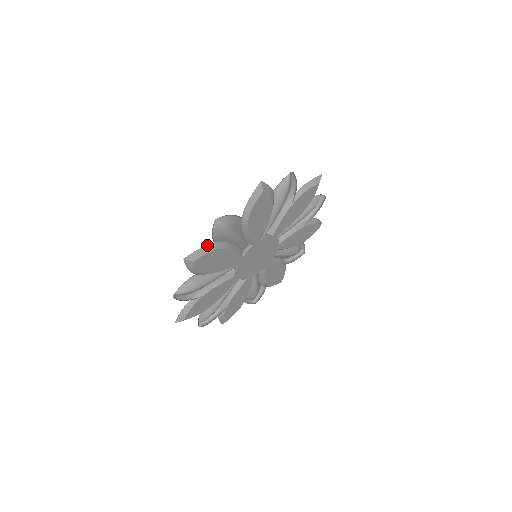
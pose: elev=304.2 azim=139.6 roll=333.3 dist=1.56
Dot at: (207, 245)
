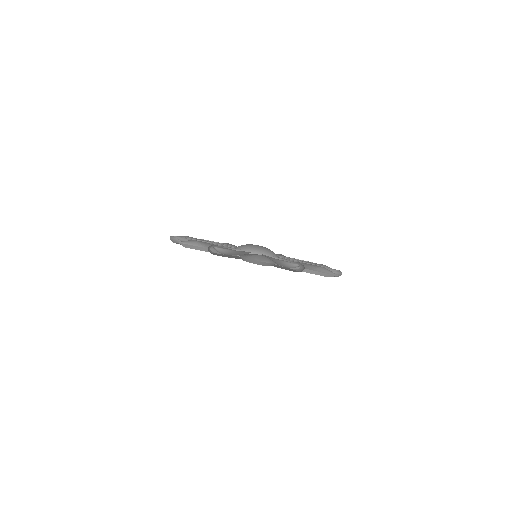
Dot at: (202, 247)
